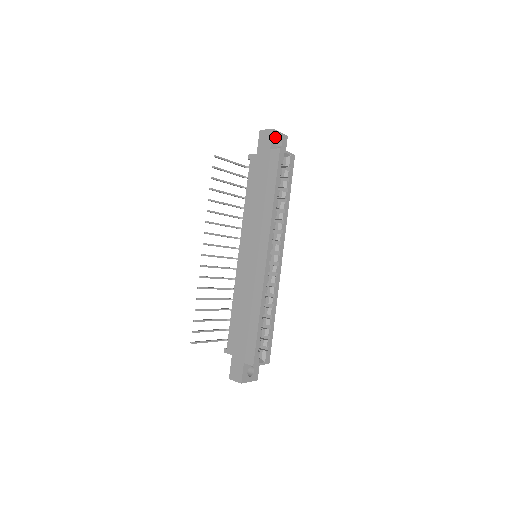
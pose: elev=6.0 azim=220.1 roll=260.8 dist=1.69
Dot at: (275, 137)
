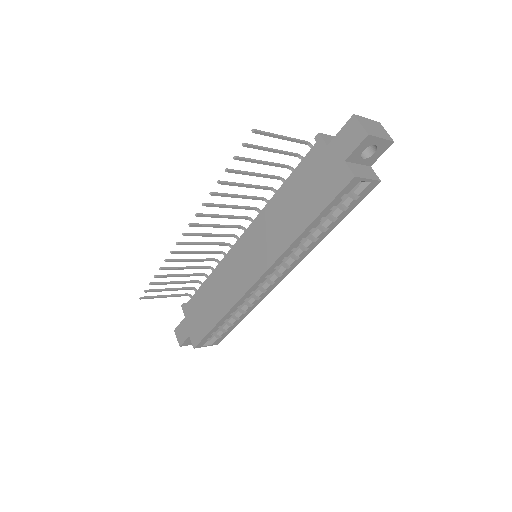
Dot at: (366, 145)
